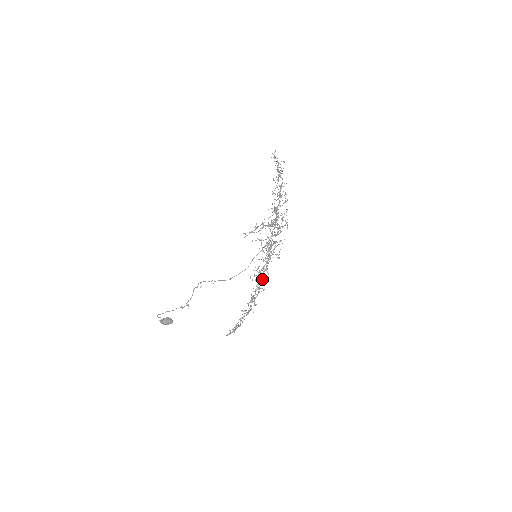
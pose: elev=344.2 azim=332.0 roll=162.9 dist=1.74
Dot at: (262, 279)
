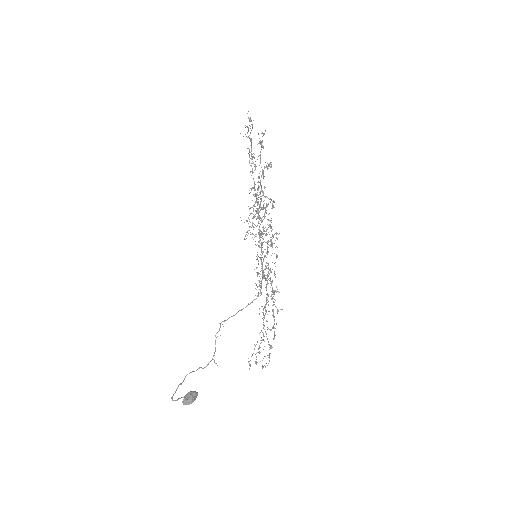
Dot at: occluded
